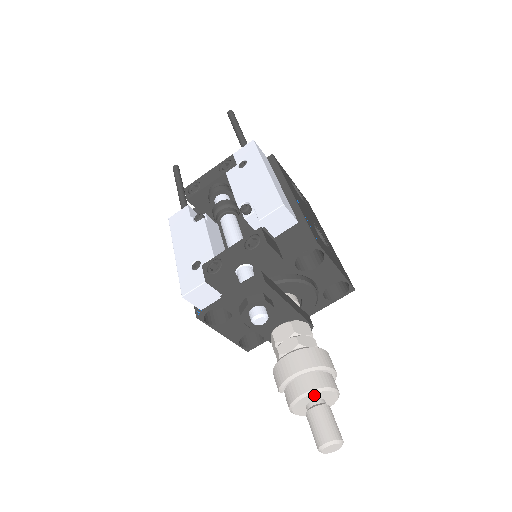
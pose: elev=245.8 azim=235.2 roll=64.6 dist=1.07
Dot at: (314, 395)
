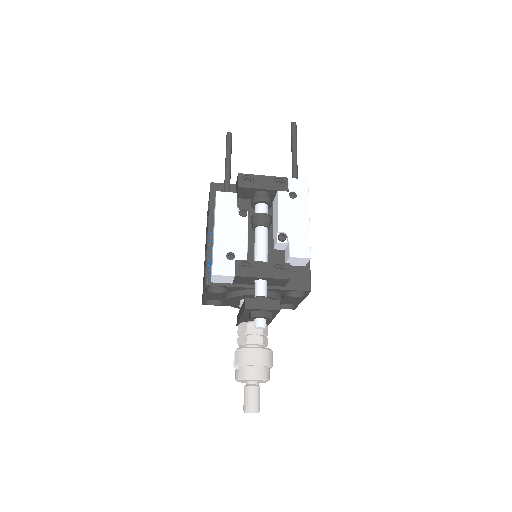
Dot at: (259, 380)
